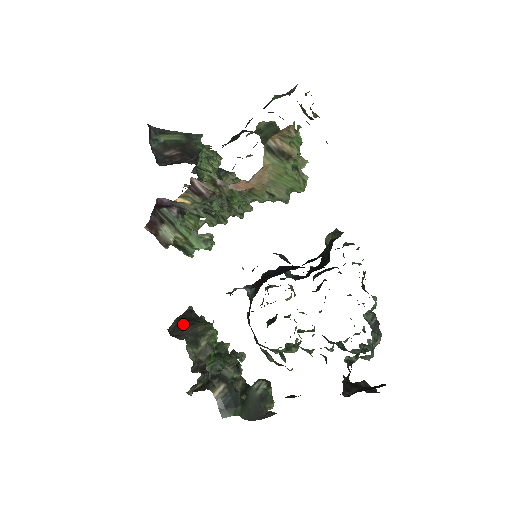
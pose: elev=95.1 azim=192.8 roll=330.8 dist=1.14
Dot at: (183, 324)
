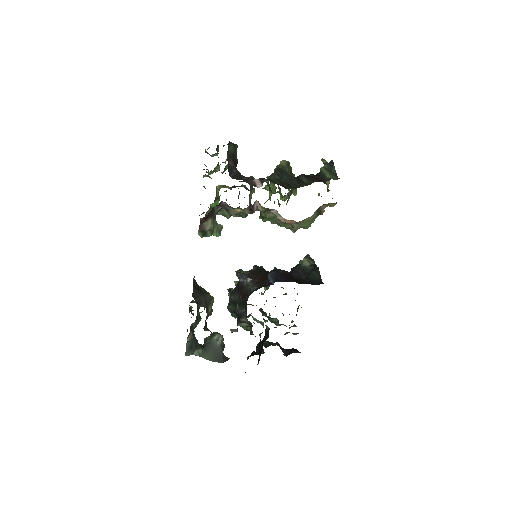
Dot at: (198, 293)
